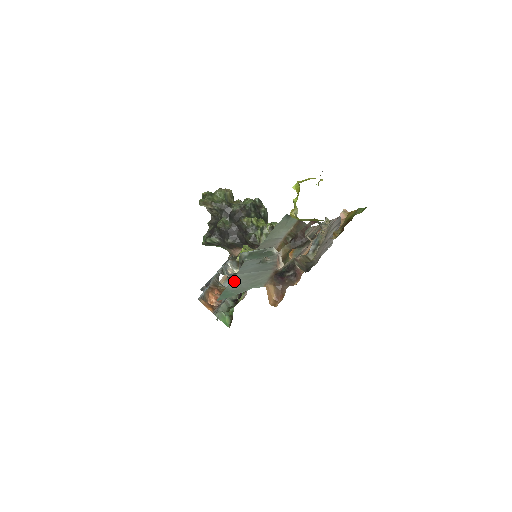
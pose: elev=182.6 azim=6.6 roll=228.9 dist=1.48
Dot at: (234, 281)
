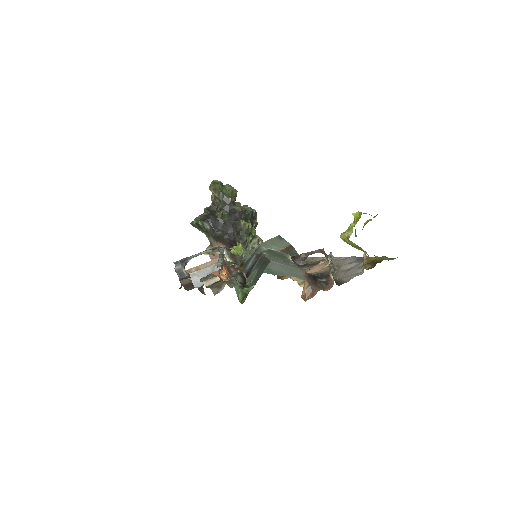
Dot at: (272, 264)
